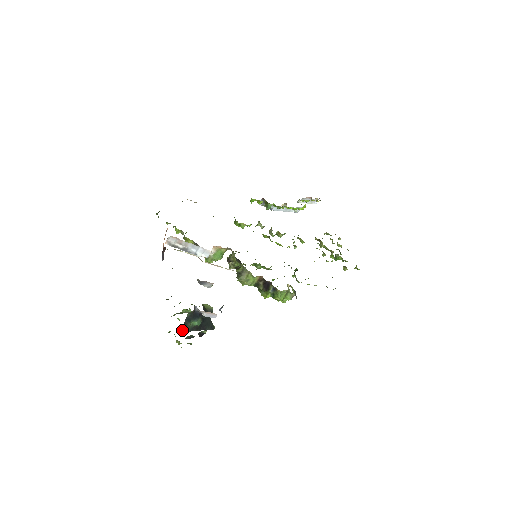
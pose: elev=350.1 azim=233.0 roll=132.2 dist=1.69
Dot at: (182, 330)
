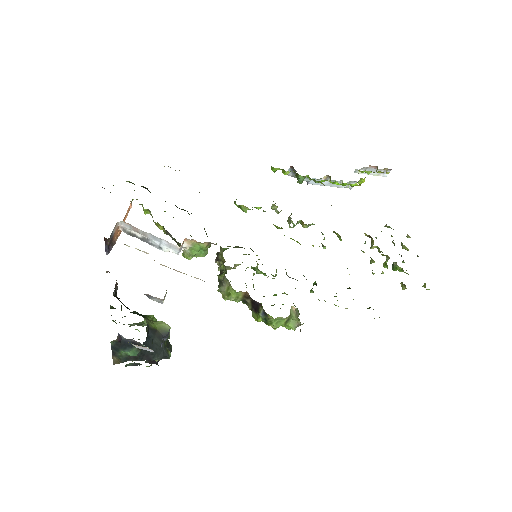
Dot at: (112, 358)
